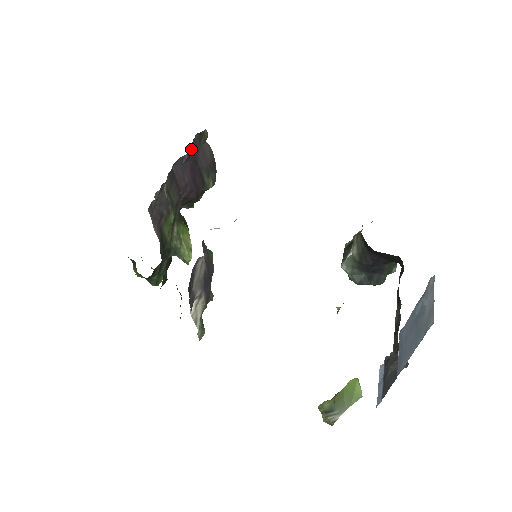
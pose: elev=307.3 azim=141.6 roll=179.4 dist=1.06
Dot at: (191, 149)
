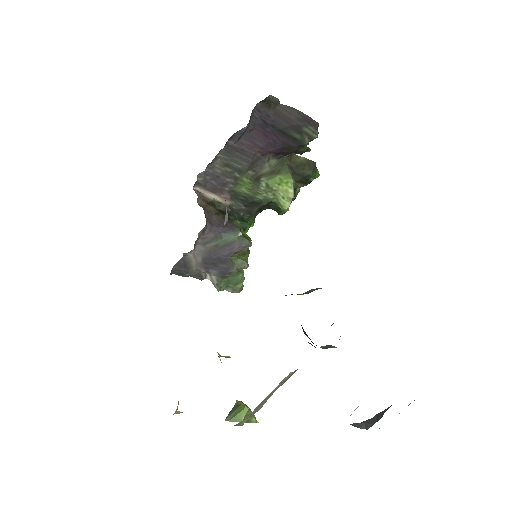
Dot at: (255, 118)
